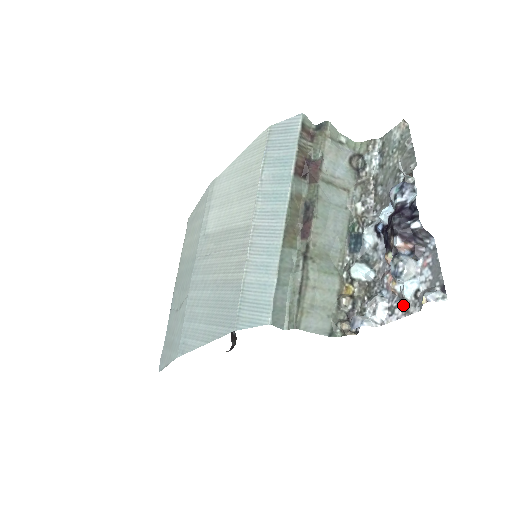
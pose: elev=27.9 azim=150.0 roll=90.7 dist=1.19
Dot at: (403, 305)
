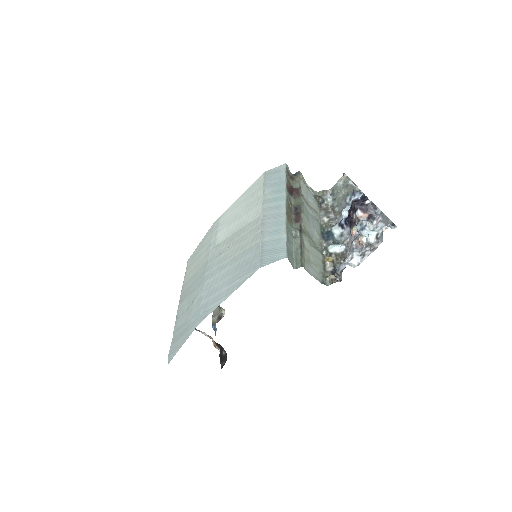
Dot at: (370, 247)
